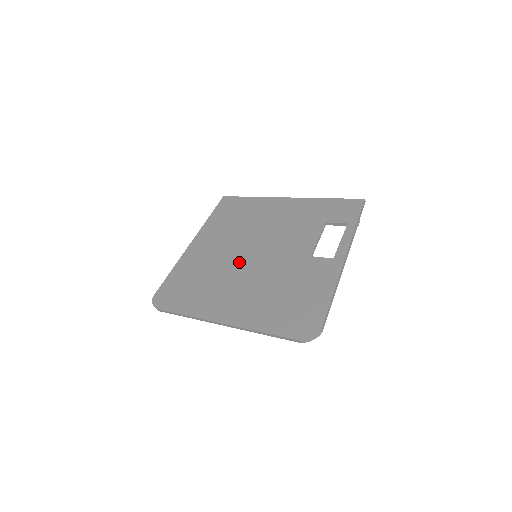
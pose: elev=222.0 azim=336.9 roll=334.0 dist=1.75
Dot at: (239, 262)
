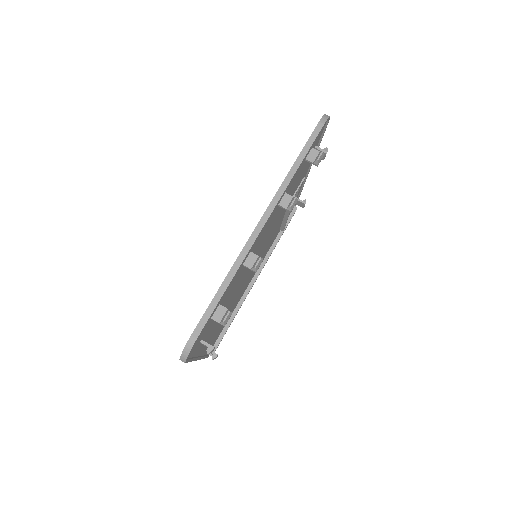
Dot at: occluded
